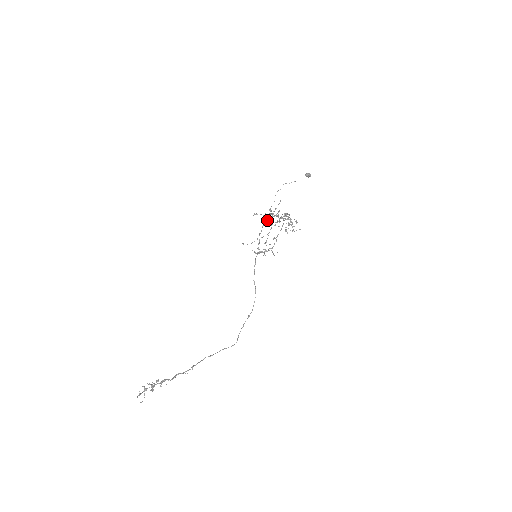
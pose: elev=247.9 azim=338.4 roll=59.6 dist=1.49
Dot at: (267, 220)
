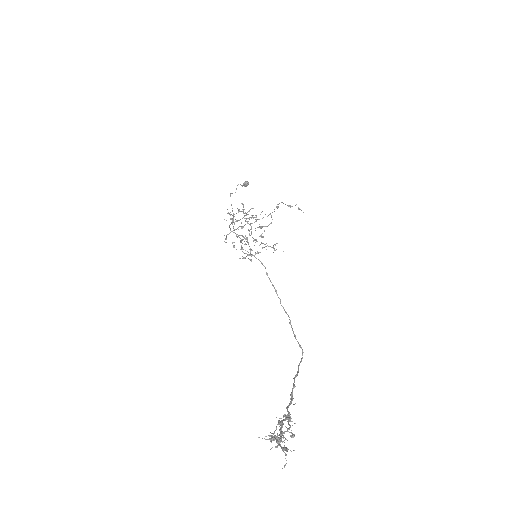
Dot at: (234, 223)
